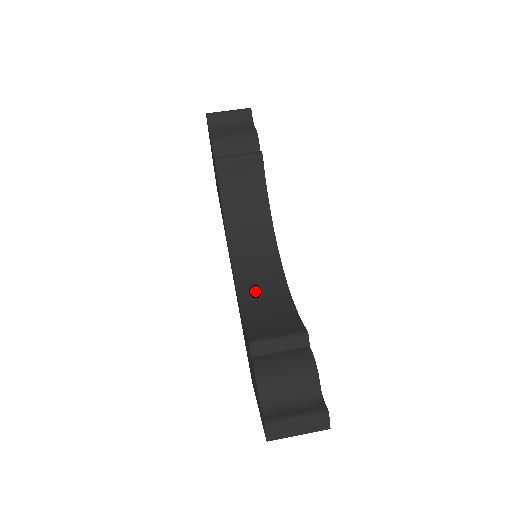
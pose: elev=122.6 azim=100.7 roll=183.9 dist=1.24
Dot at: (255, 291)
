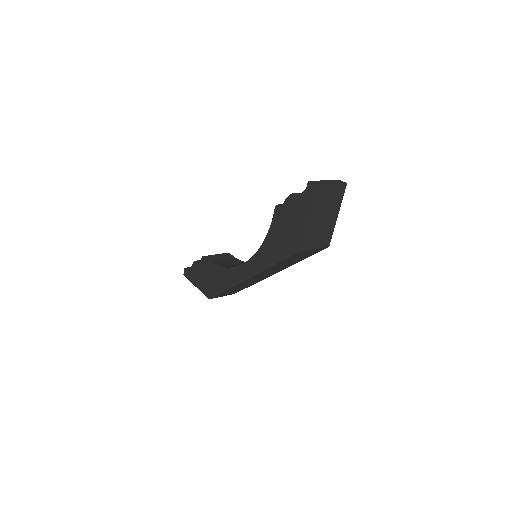
Dot at: occluded
